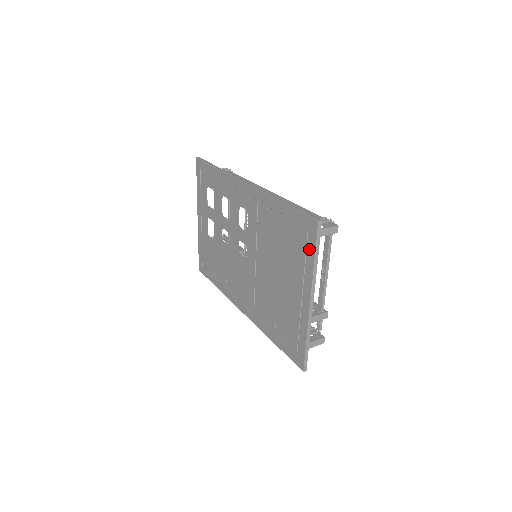
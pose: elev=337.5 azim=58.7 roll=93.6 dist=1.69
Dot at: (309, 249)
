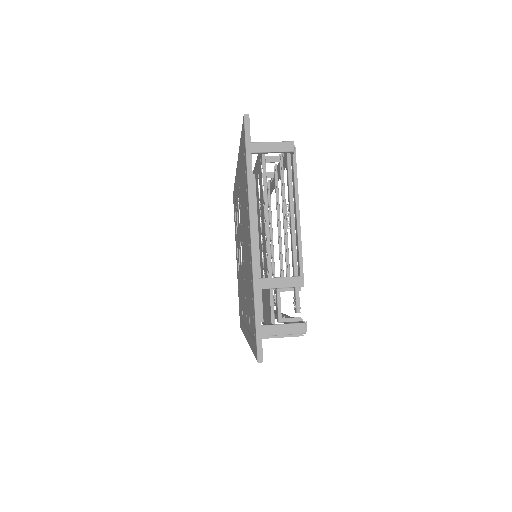
Dot at: (245, 163)
